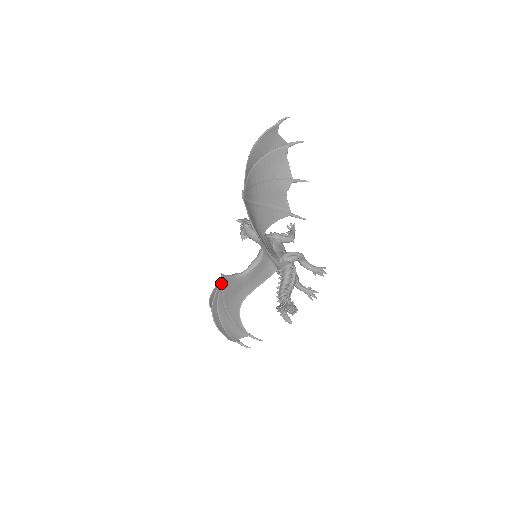
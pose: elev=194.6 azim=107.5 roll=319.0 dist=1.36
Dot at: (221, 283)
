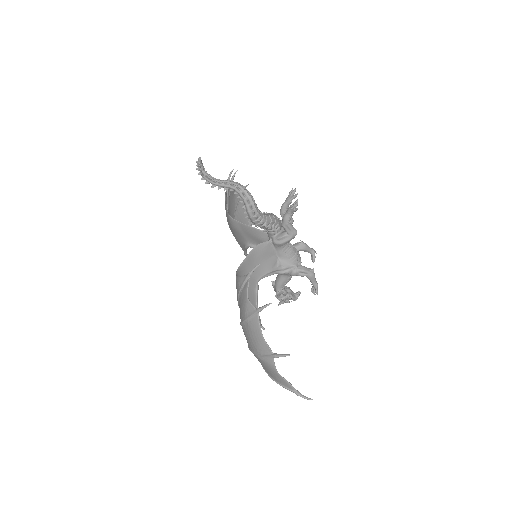
Dot at: occluded
